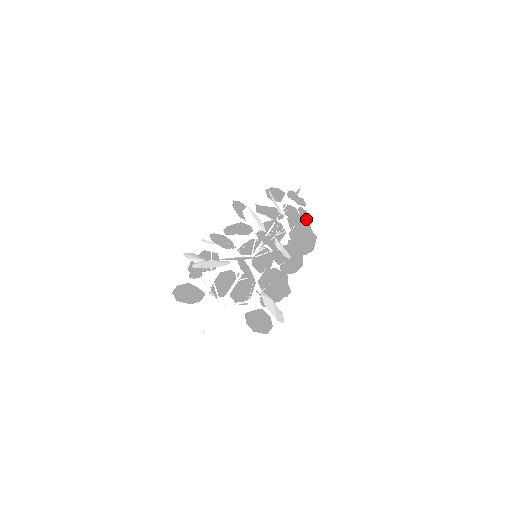
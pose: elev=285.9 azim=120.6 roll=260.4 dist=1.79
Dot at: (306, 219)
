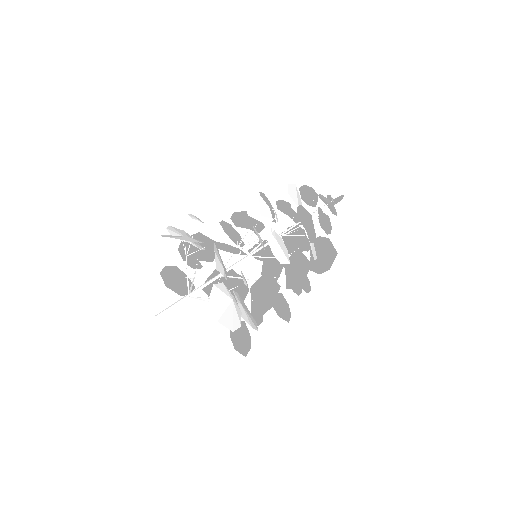
Dot at: (311, 216)
